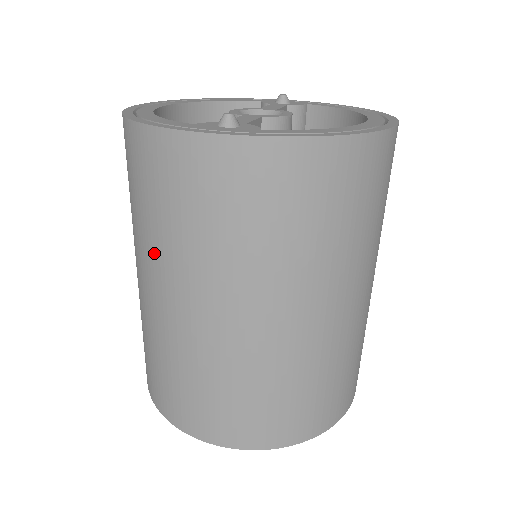
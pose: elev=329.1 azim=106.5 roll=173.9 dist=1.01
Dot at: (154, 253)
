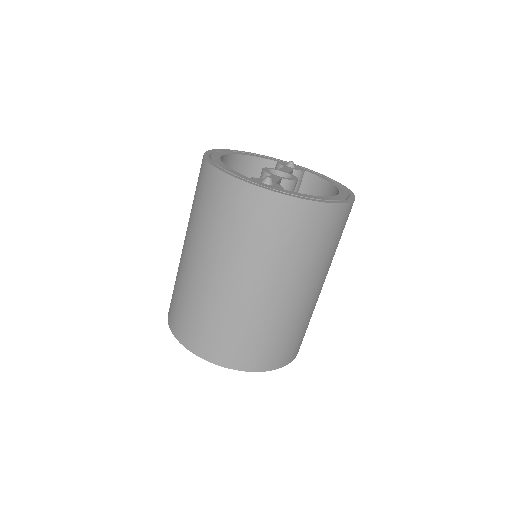
Dot at: (207, 241)
